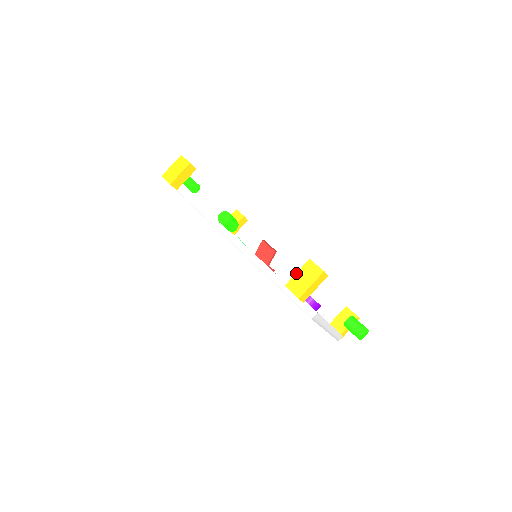
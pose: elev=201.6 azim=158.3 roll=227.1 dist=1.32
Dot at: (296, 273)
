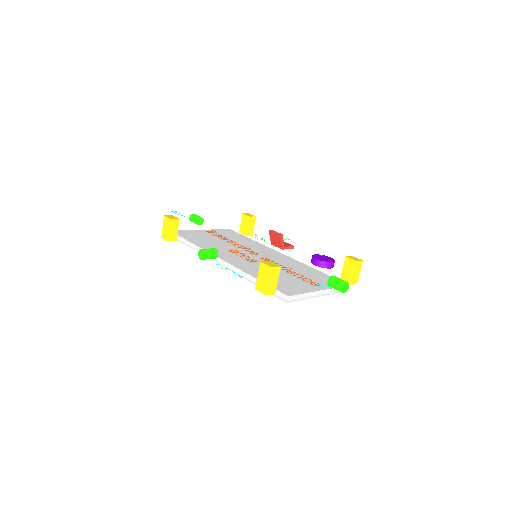
Dot at: (257, 276)
